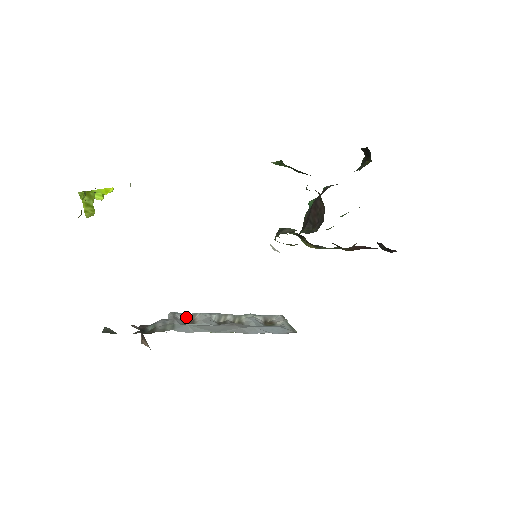
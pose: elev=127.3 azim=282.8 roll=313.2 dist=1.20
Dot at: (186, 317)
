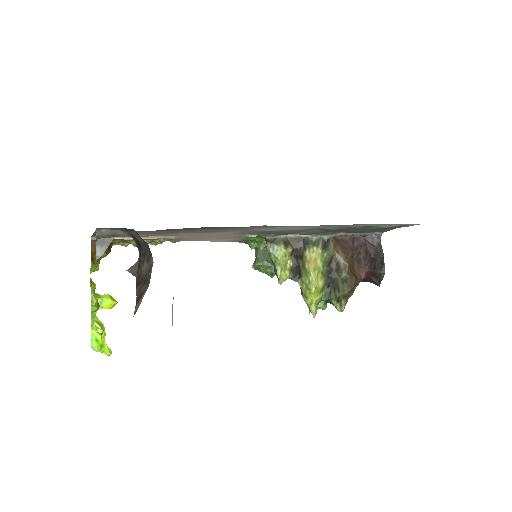
Dot at: occluded
